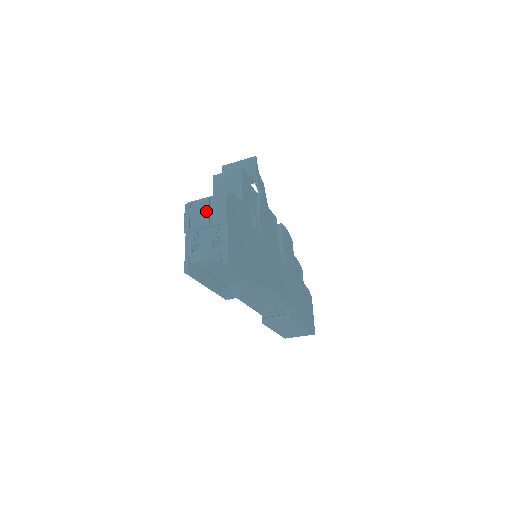
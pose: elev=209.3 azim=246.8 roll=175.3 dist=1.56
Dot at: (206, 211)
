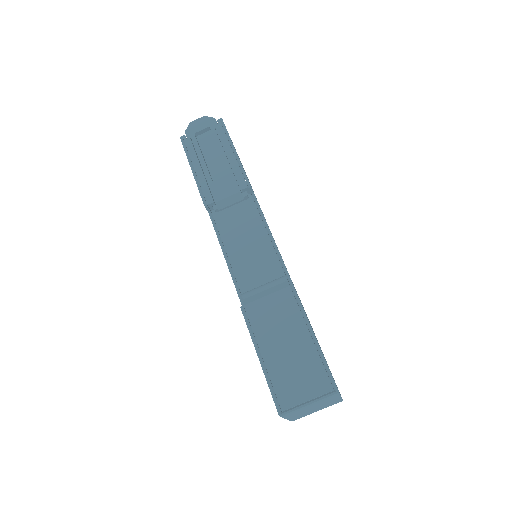
Dot at: occluded
